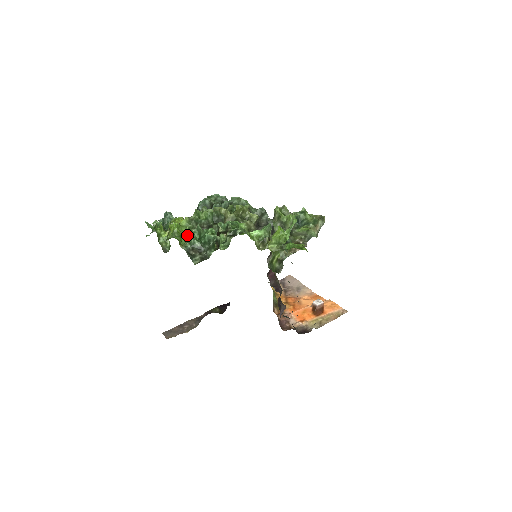
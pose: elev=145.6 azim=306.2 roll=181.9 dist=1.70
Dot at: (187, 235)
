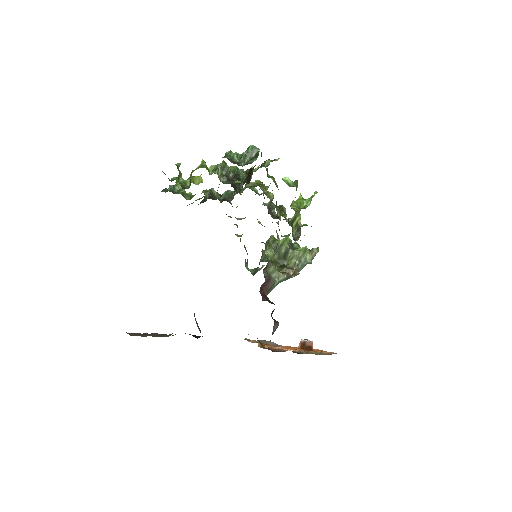
Dot at: (225, 153)
